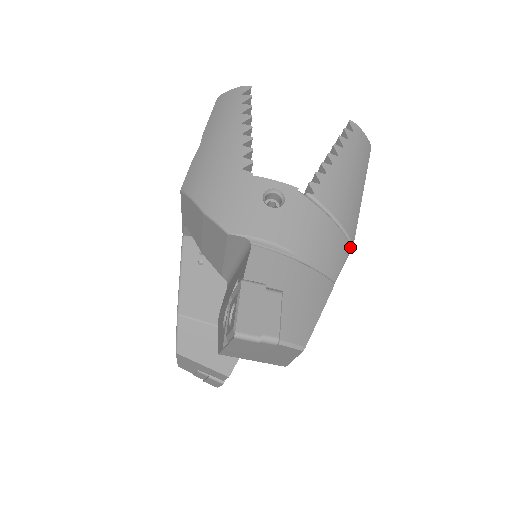
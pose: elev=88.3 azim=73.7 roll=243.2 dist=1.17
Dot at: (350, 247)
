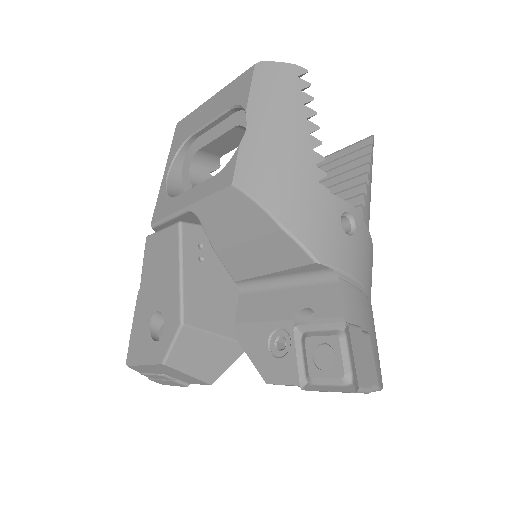
Dot at: occluded
